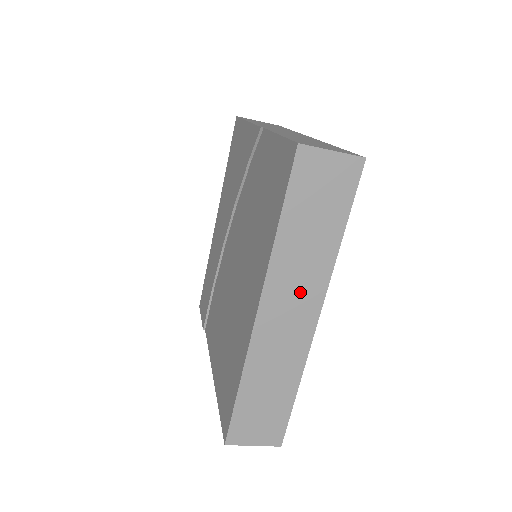
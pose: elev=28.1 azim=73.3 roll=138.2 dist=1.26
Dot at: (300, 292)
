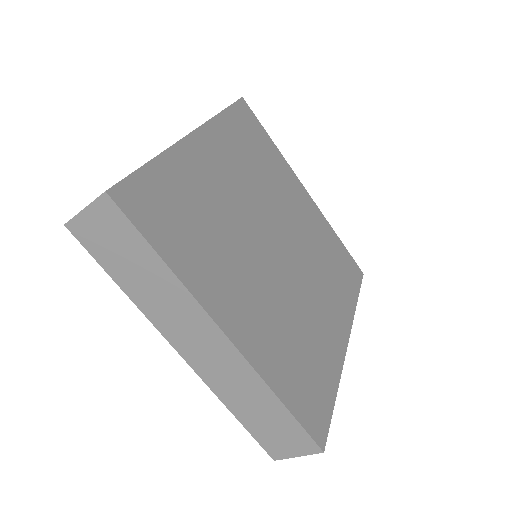
Dot at: (188, 324)
